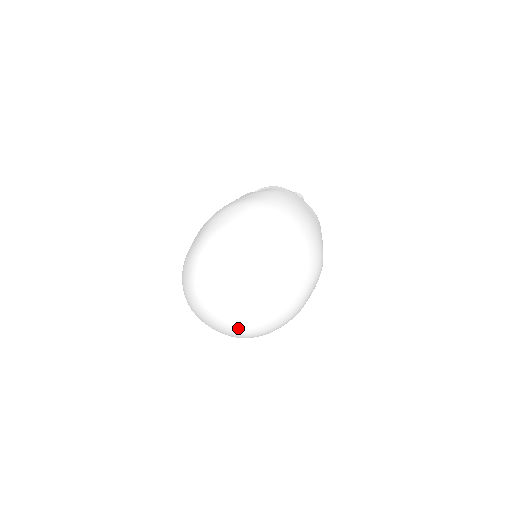
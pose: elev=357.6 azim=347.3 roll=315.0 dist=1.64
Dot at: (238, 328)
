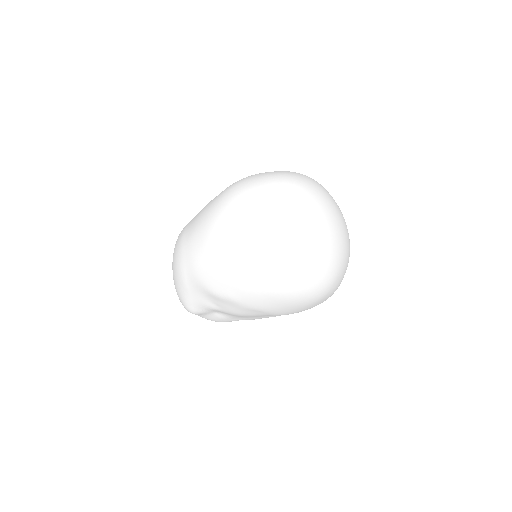
Dot at: (307, 235)
